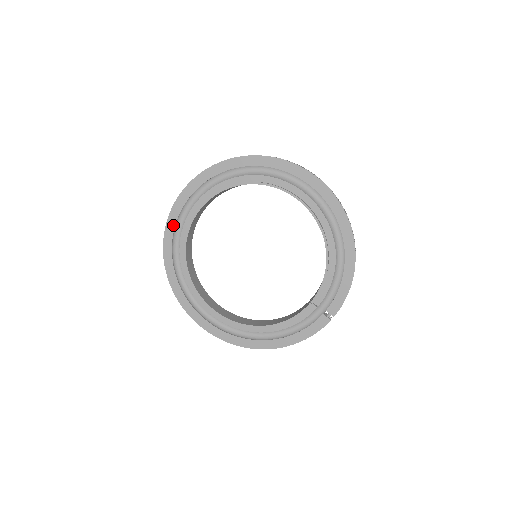
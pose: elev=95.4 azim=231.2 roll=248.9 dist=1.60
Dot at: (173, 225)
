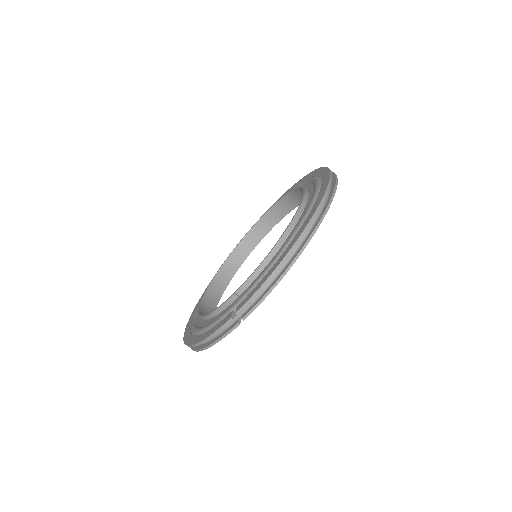
Dot at: occluded
